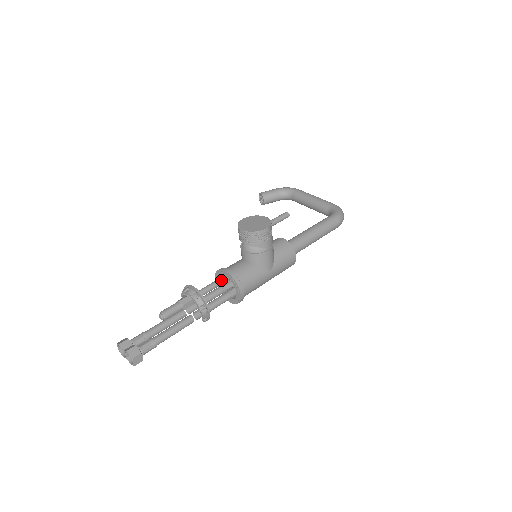
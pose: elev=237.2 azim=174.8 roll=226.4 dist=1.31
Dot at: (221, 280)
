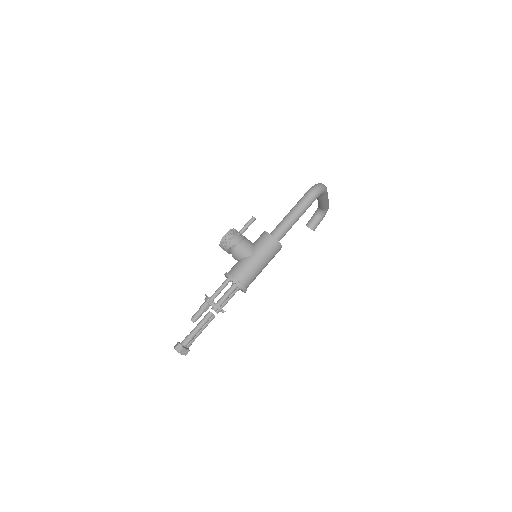
Dot at: (224, 282)
